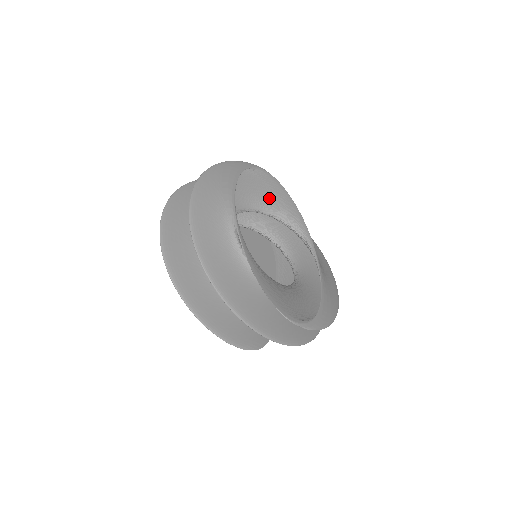
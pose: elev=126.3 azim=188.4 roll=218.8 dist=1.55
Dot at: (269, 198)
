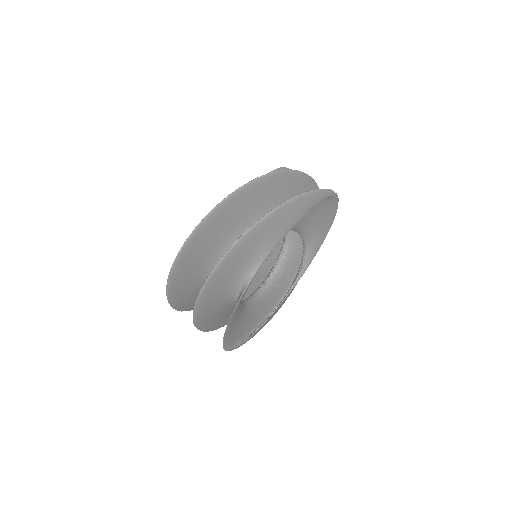
Dot at: (312, 224)
